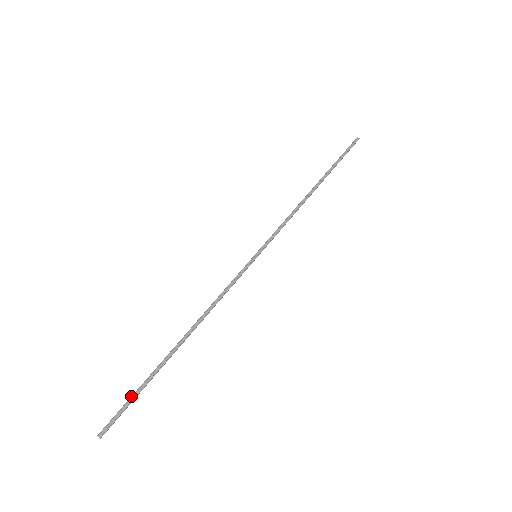
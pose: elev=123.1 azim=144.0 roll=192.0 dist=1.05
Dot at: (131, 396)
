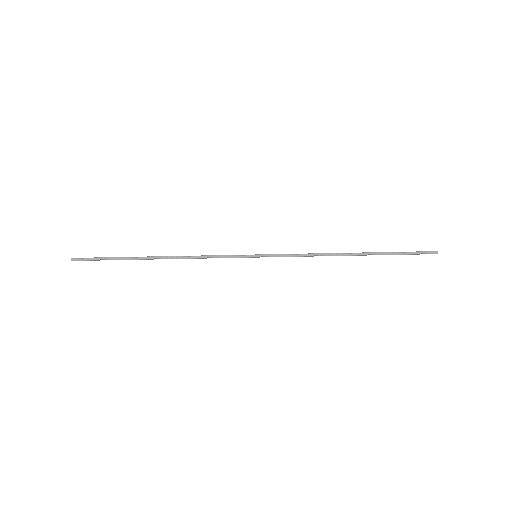
Dot at: (105, 257)
